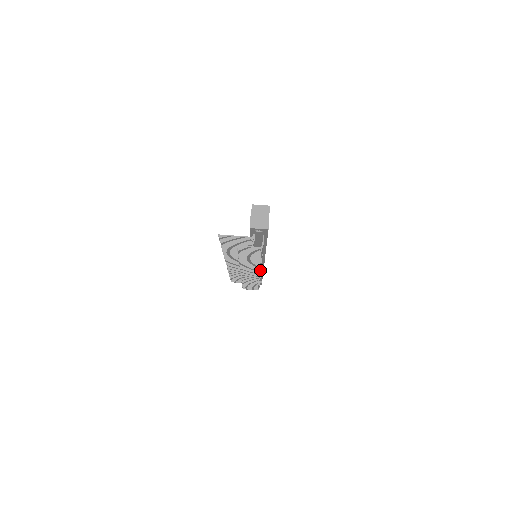
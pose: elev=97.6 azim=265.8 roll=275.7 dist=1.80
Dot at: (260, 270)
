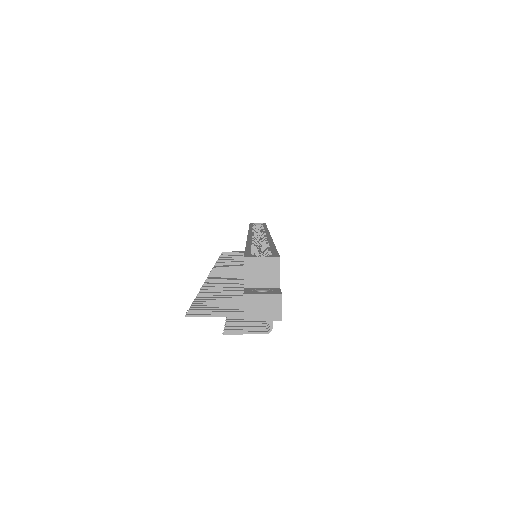
Dot at: occluded
